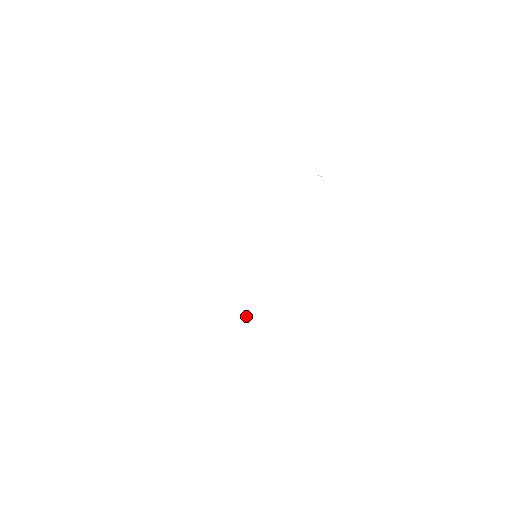
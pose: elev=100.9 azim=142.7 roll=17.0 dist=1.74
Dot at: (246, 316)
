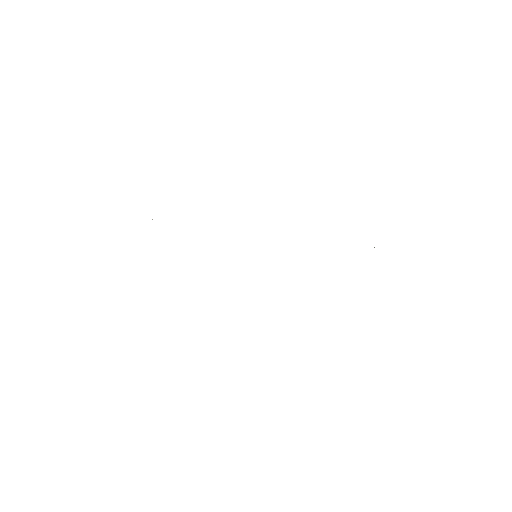
Dot at: occluded
